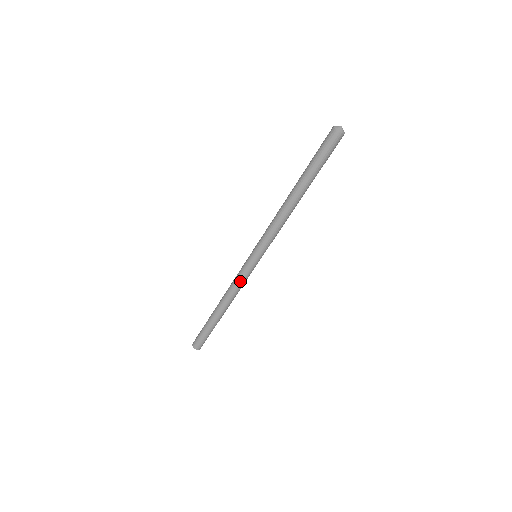
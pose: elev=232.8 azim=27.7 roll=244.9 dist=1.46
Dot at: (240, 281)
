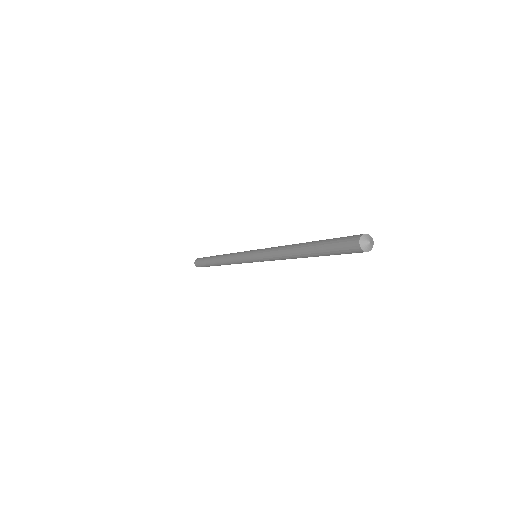
Dot at: (241, 263)
